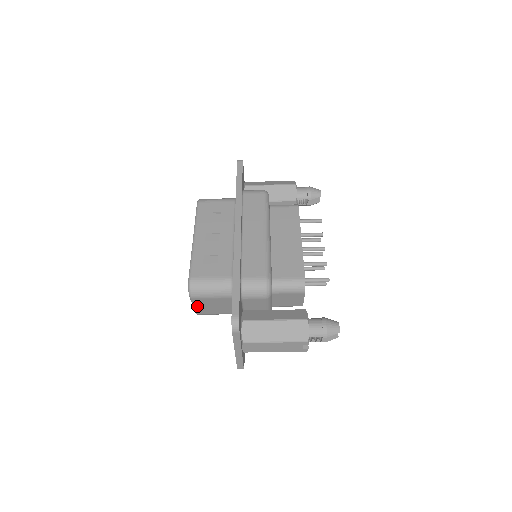
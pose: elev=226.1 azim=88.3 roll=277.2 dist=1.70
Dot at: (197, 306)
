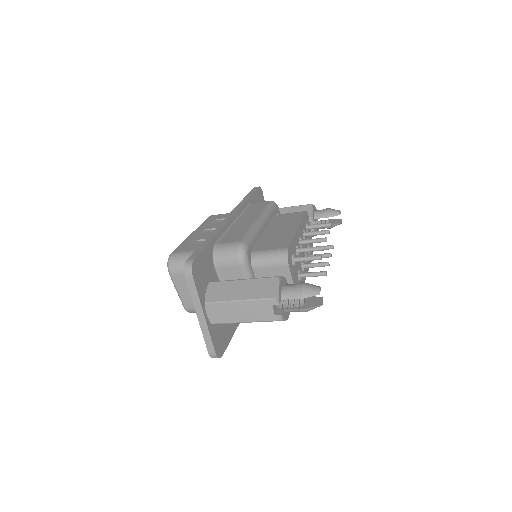
Dot at: (180, 291)
